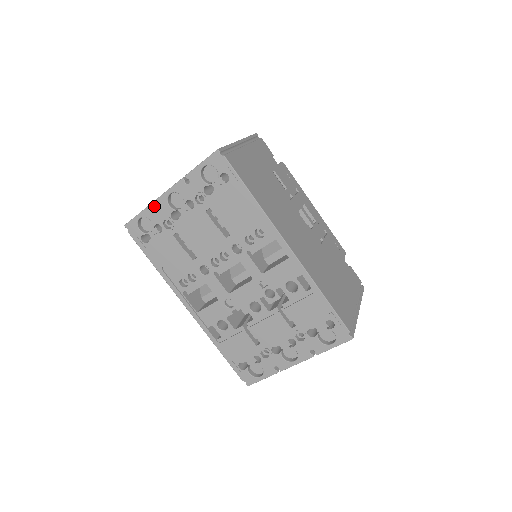
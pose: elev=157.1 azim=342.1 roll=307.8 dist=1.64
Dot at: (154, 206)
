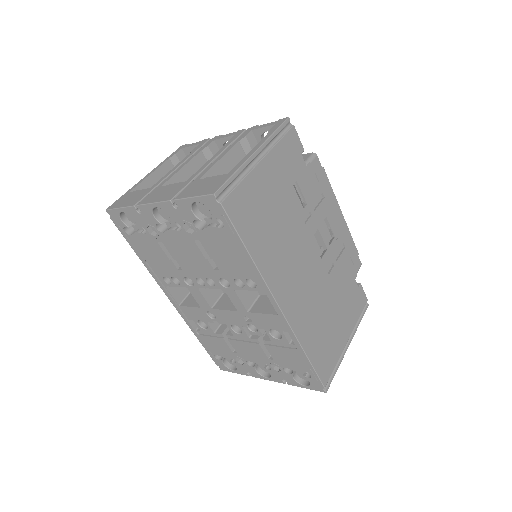
Dot at: (138, 207)
